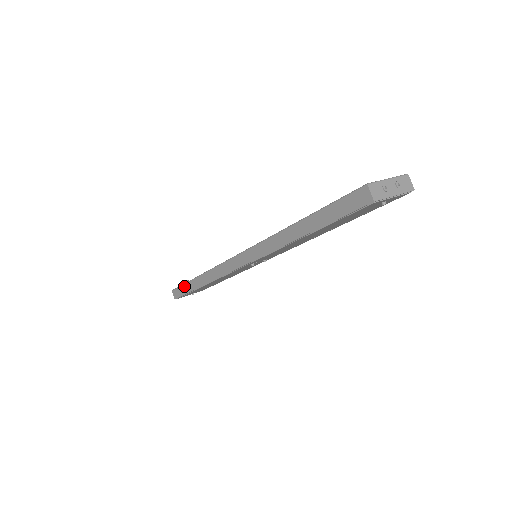
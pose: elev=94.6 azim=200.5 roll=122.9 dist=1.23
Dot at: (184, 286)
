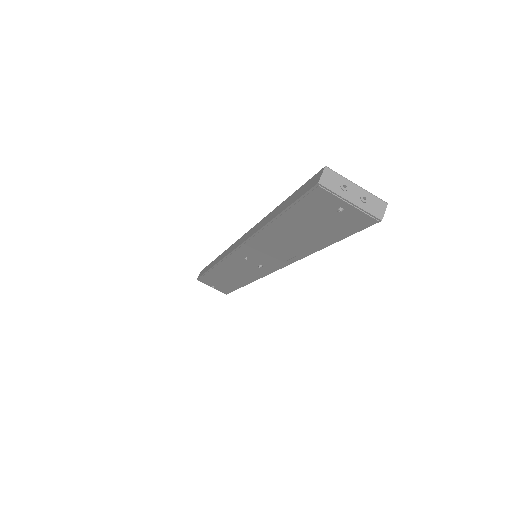
Dot at: (206, 267)
